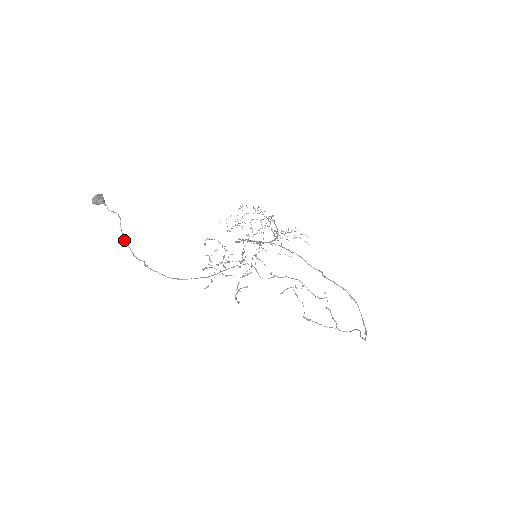
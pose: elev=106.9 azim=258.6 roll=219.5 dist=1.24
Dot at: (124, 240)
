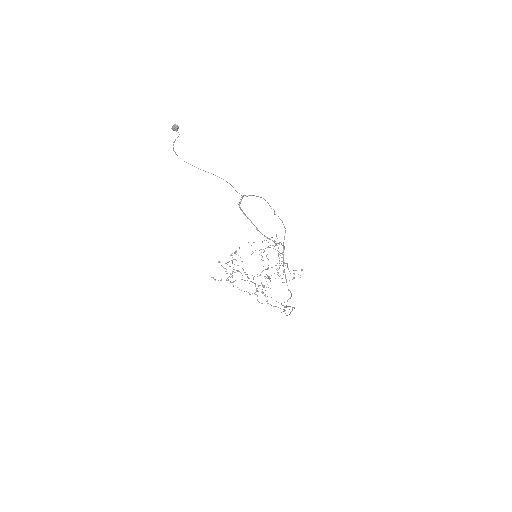
Dot at: (174, 142)
